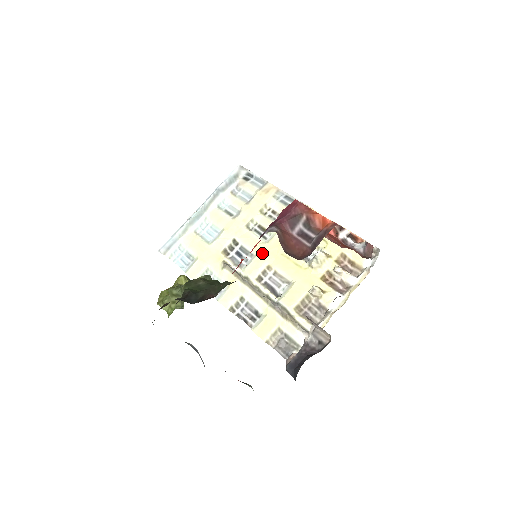
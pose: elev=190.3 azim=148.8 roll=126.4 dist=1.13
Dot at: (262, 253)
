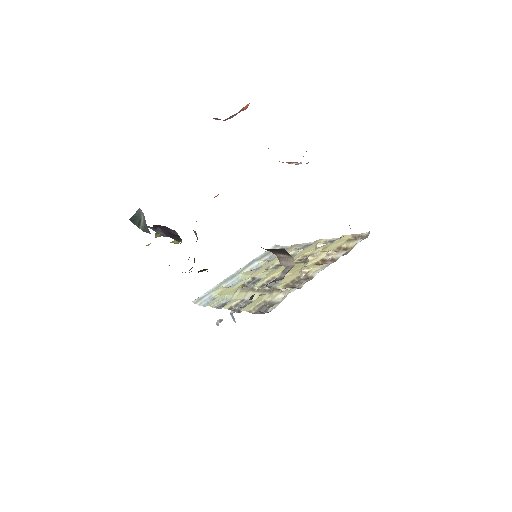
Dot at: (271, 273)
